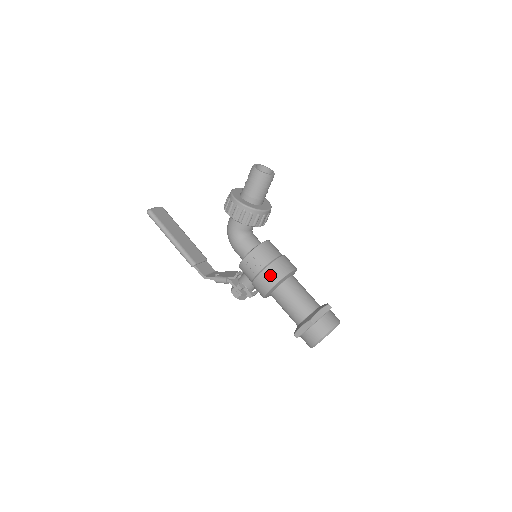
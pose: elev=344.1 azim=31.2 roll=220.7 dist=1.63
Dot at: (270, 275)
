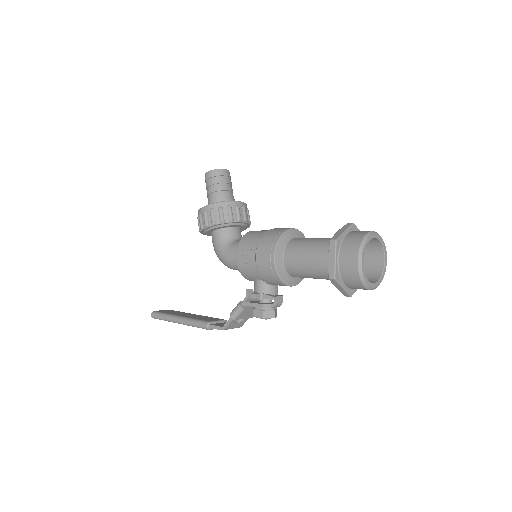
Dot at: (266, 243)
